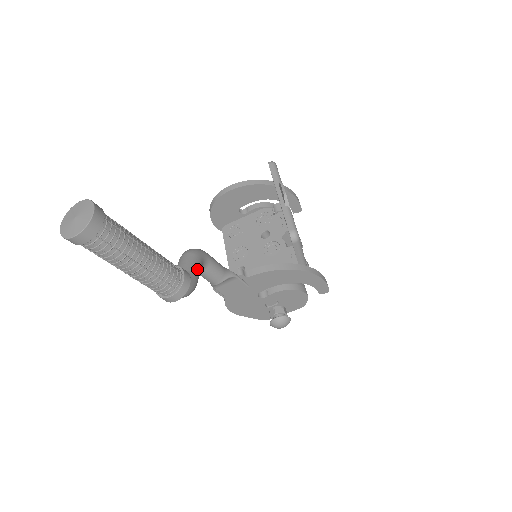
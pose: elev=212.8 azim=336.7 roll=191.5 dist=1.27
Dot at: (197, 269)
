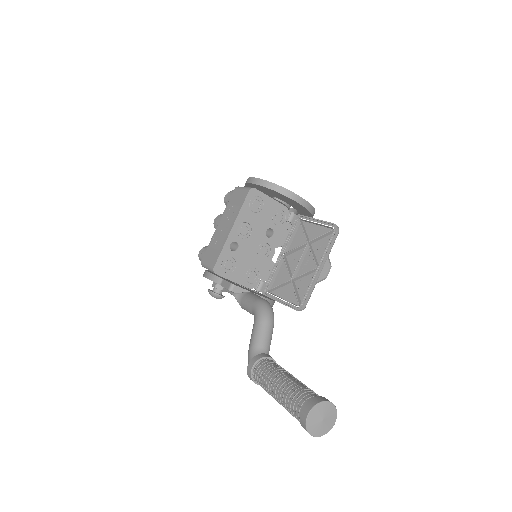
Dot at: occluded
